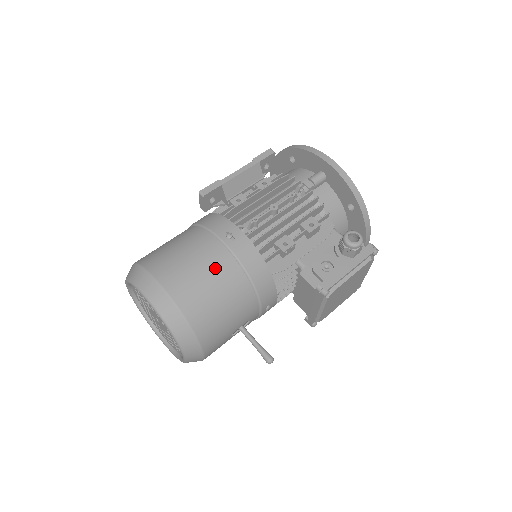
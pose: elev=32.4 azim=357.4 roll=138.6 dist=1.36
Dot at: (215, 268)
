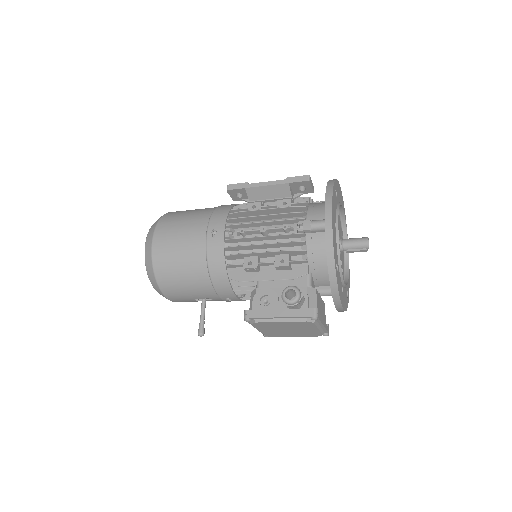
Dot at: (189, 249)
